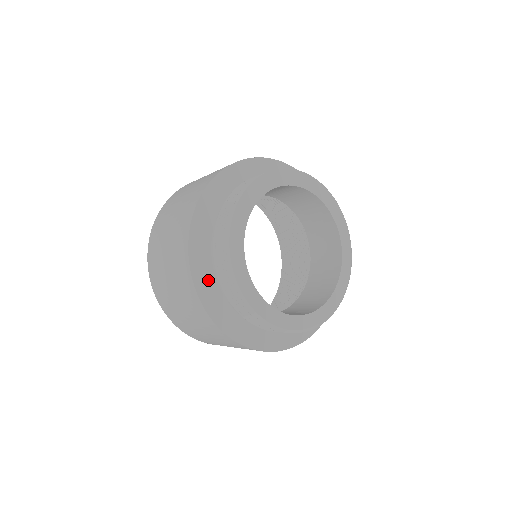
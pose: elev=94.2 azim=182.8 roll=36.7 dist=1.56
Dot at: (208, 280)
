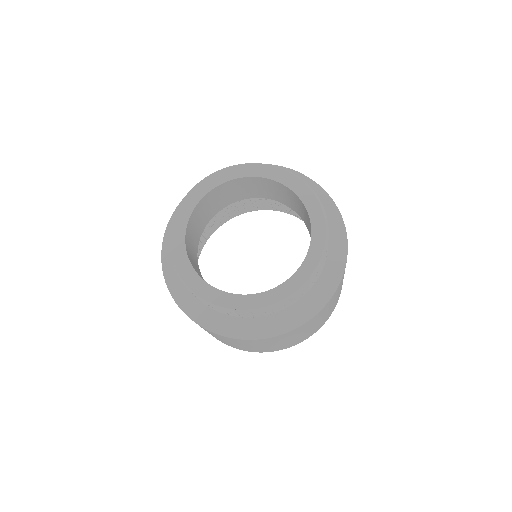
Dot at: (210, 314)
